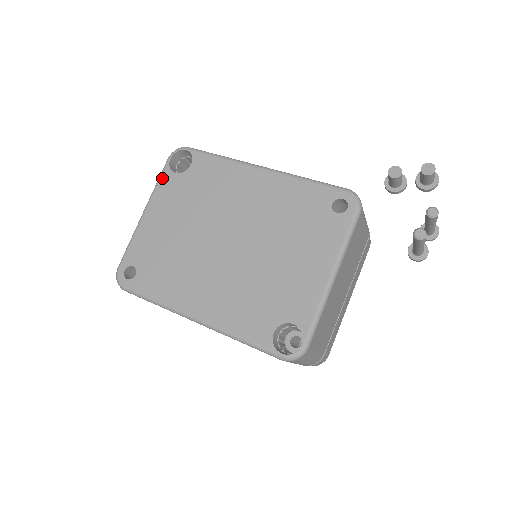
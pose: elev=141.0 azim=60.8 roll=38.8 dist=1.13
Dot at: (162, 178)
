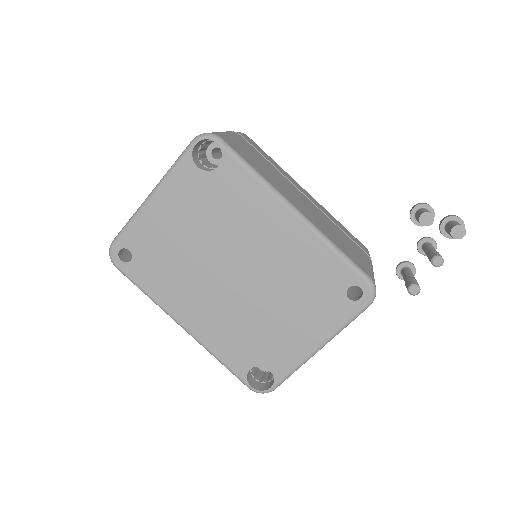
Dot at: (180, 165)
